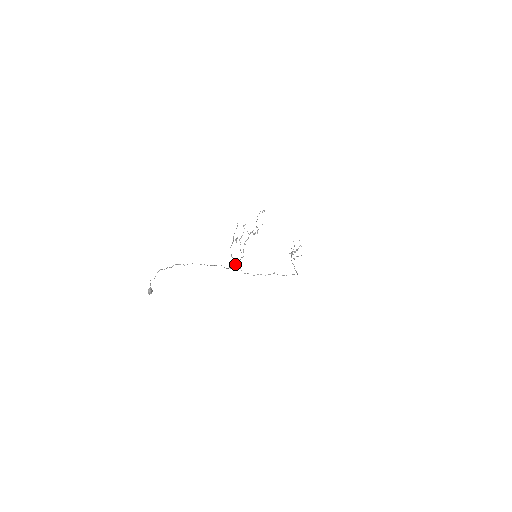
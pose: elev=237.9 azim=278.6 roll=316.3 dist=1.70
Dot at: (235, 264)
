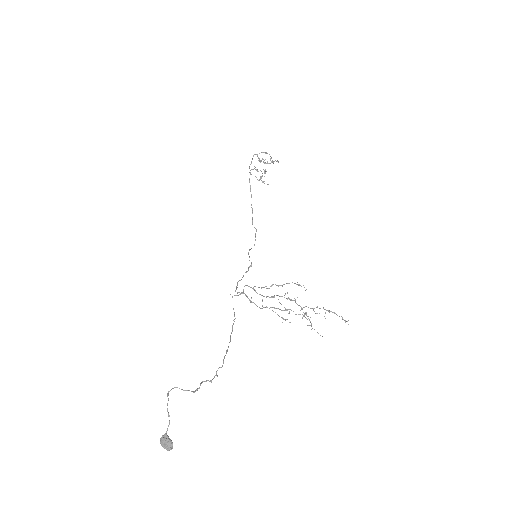
Dot at: occluded
